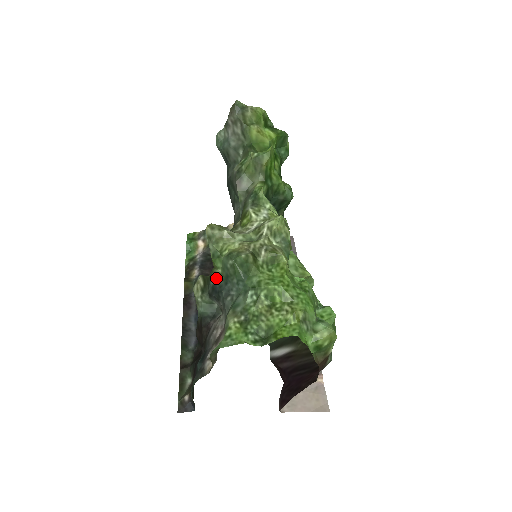
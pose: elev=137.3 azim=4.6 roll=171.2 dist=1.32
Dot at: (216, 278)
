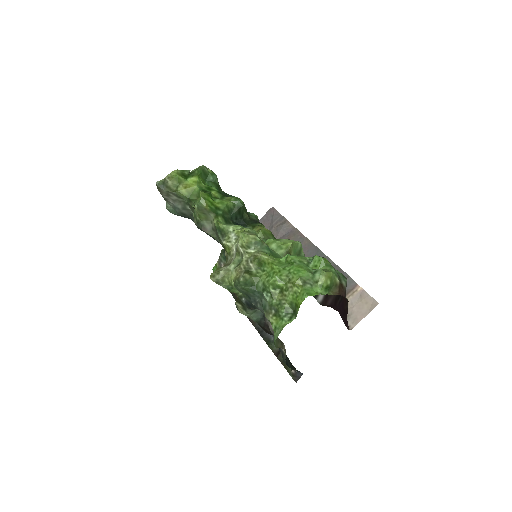
Dot at: (243, 298)
